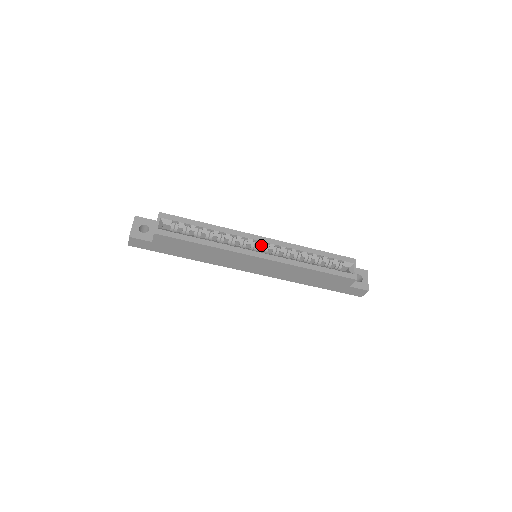
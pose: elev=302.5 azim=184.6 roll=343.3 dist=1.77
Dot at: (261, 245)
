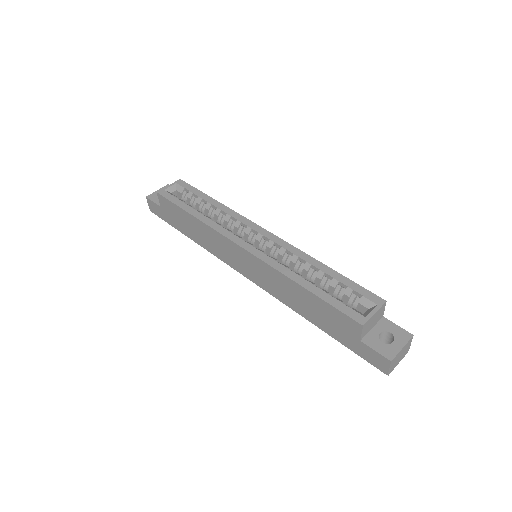
Dot at: (259, 238)
